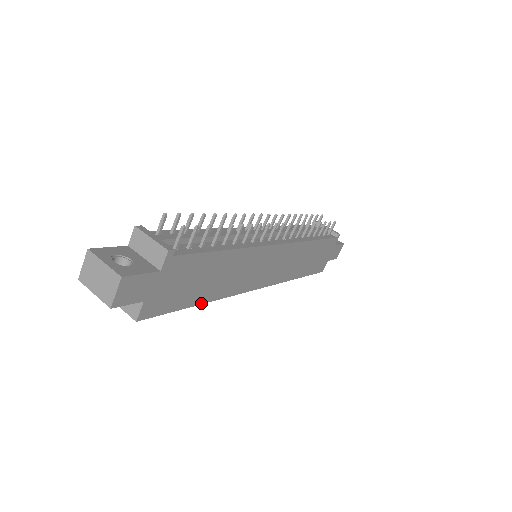
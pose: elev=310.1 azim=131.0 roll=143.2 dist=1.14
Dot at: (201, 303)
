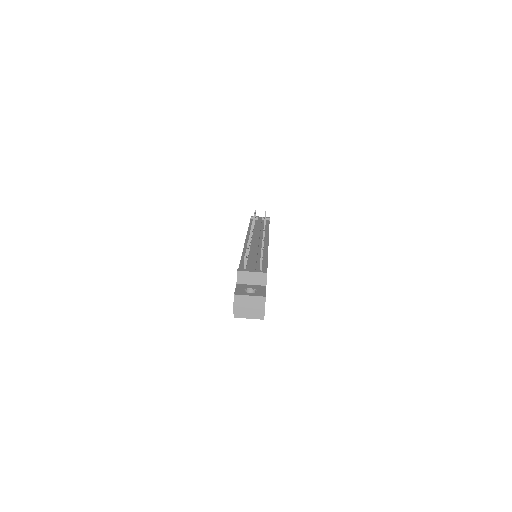
Dot at: occluded
